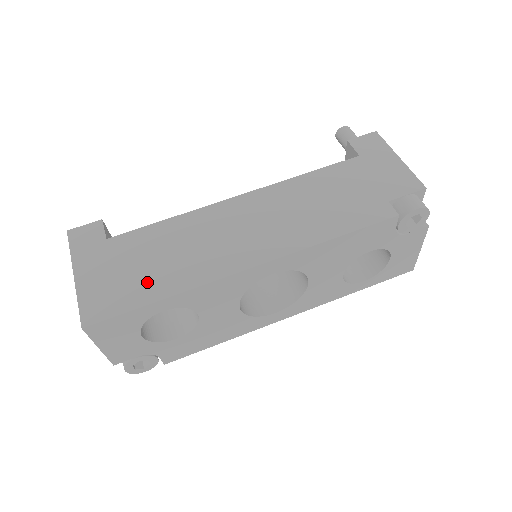
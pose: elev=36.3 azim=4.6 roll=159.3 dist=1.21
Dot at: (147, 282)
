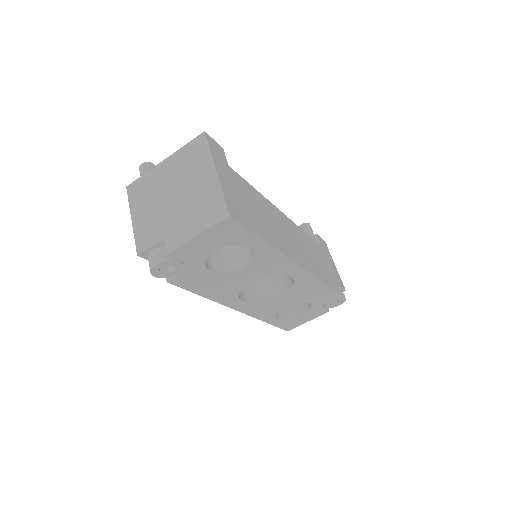
Dot at: (256, 221)
